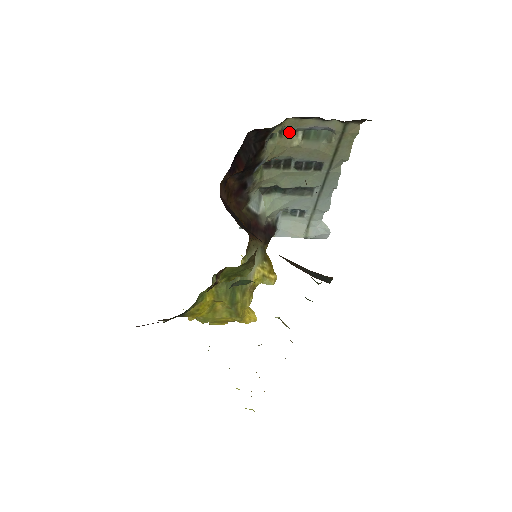
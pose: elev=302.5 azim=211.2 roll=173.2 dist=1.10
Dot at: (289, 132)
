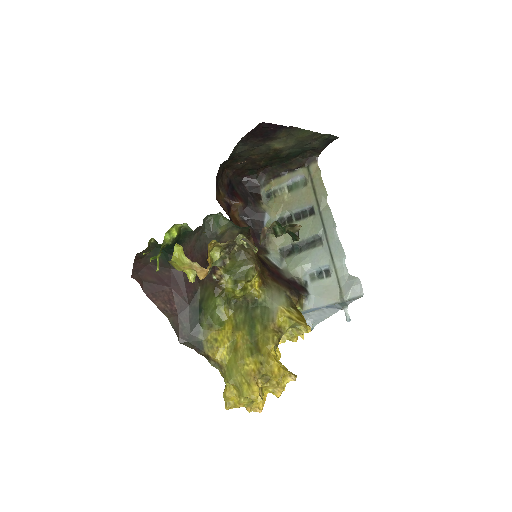
Dot at: (279, 191)
